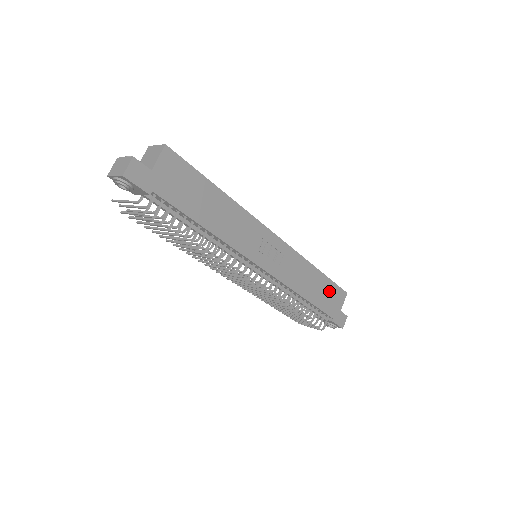
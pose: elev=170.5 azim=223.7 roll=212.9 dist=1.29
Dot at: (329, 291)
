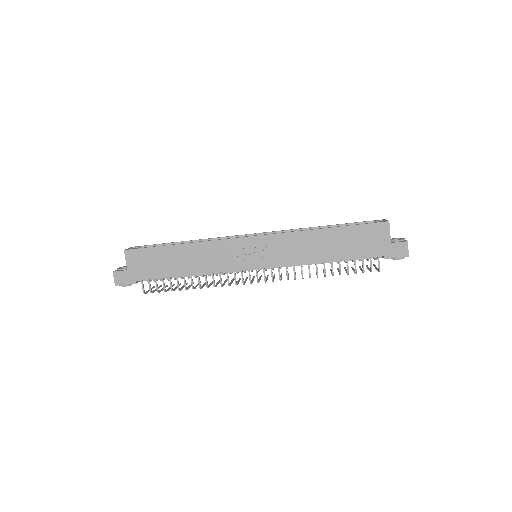
Dot at: (357, 236)
